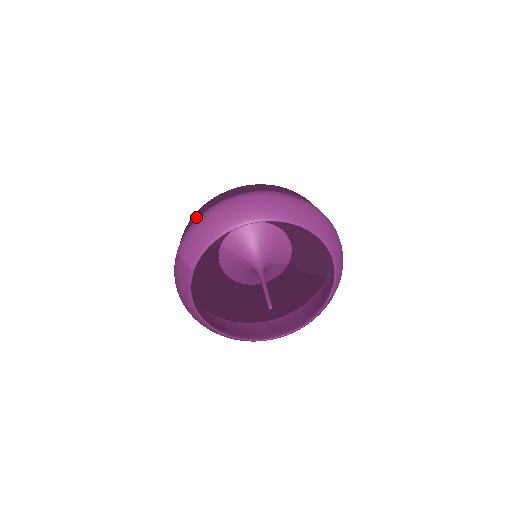
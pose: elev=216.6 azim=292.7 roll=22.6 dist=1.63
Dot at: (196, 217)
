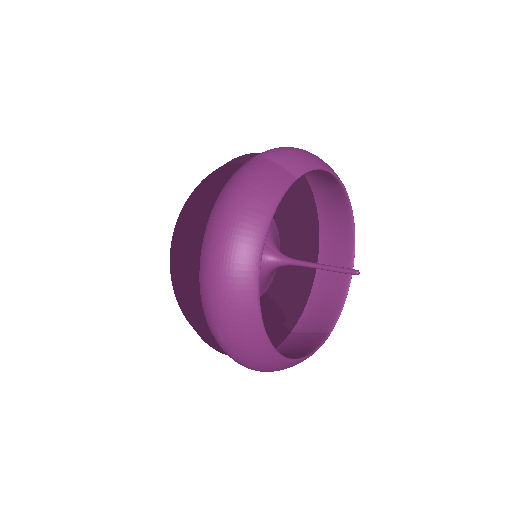
Dot at: occluded
